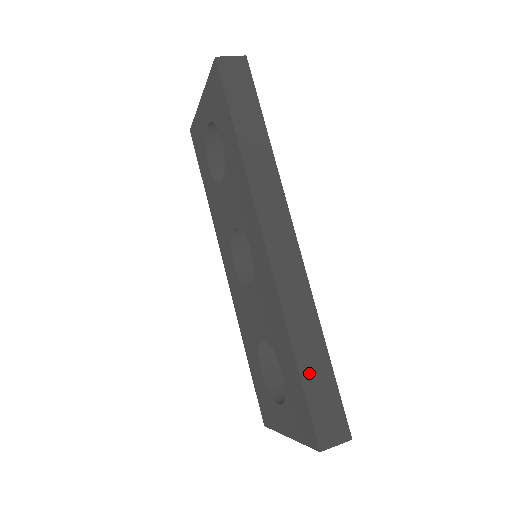
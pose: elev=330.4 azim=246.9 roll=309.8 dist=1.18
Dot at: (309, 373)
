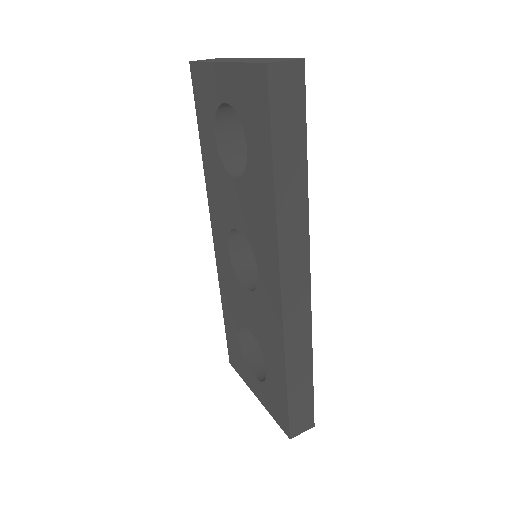
Dot at: (295, 390)
